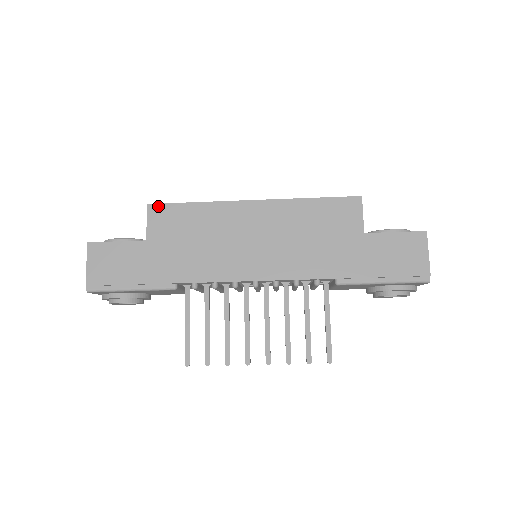
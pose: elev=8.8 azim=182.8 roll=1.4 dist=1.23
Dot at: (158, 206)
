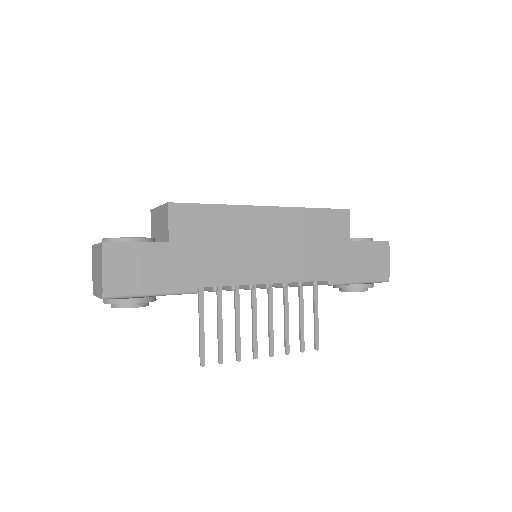
Dot at: (180, 205)
